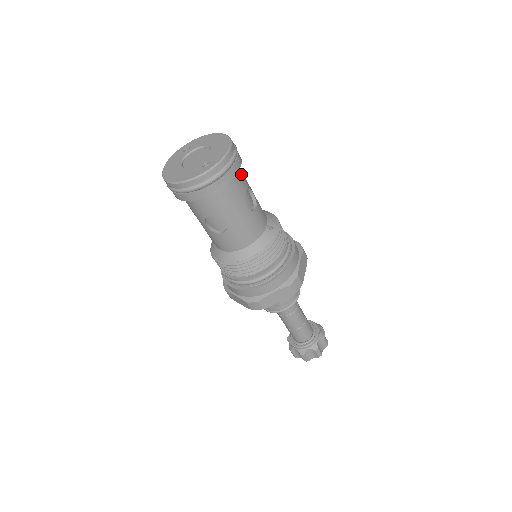
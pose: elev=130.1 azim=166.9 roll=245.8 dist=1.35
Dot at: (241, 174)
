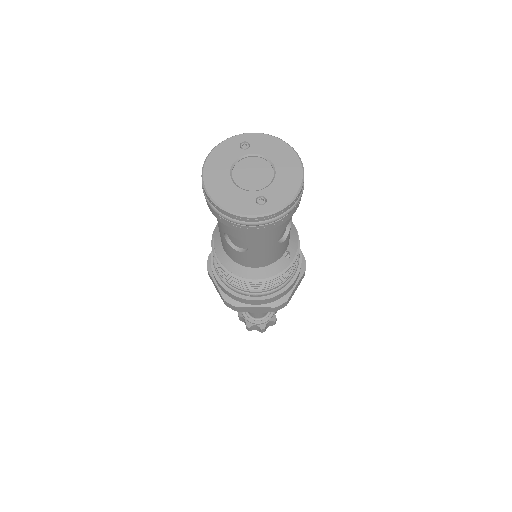
Dot at: occluded
